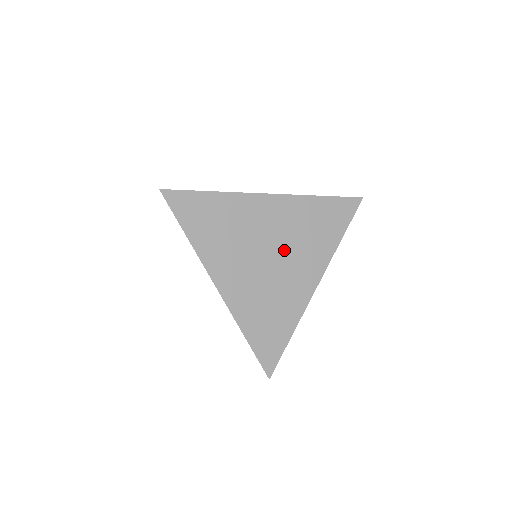
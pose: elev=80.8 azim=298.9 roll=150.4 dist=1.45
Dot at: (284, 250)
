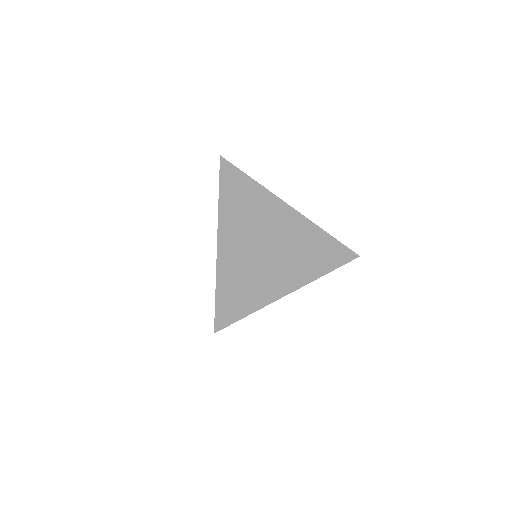
Dot at: (282, 249)
